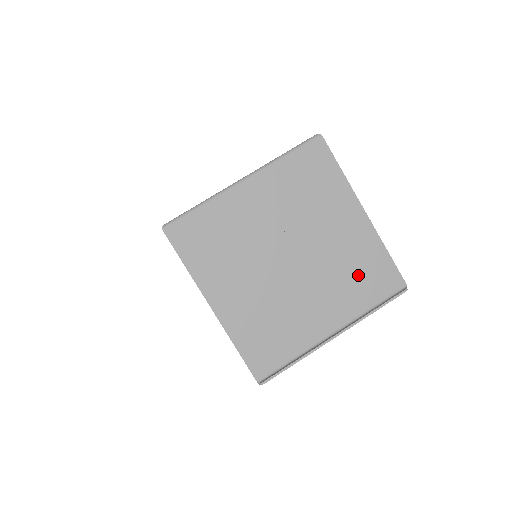
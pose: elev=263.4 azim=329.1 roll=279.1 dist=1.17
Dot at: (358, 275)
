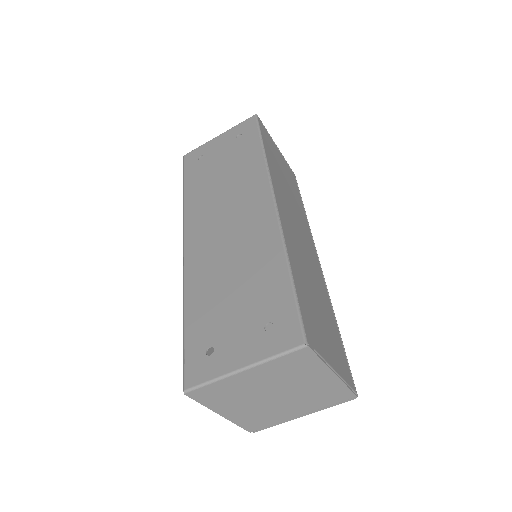
Dot at: (323, 397)
